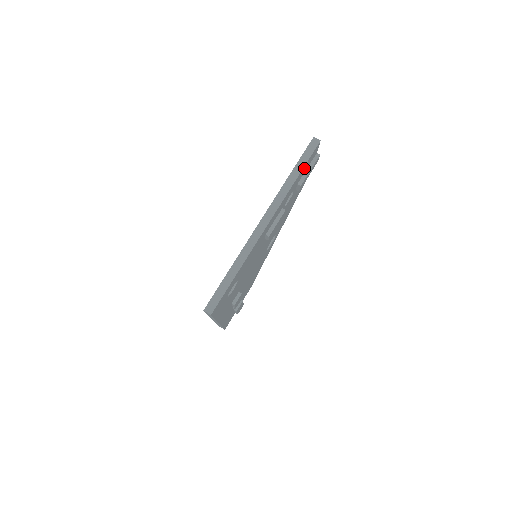
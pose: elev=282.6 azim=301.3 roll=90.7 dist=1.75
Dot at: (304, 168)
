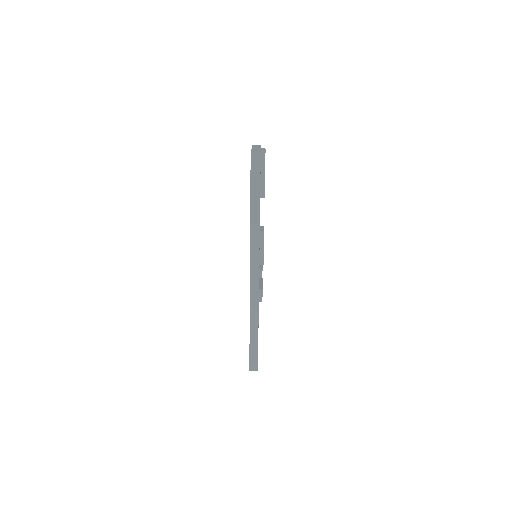
Dot at: occluded
